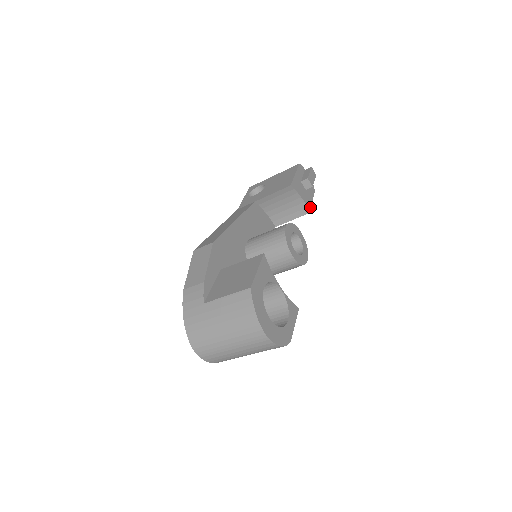
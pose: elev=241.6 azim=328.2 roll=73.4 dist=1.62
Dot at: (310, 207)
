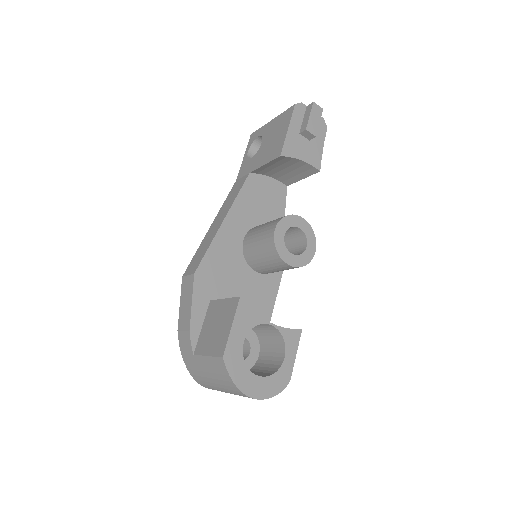
Dot at: (318, 163)
